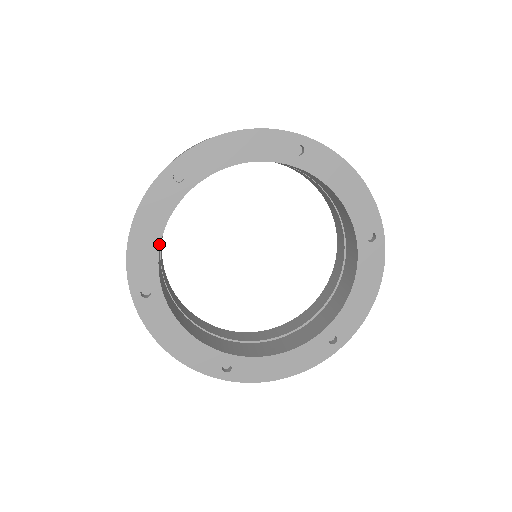
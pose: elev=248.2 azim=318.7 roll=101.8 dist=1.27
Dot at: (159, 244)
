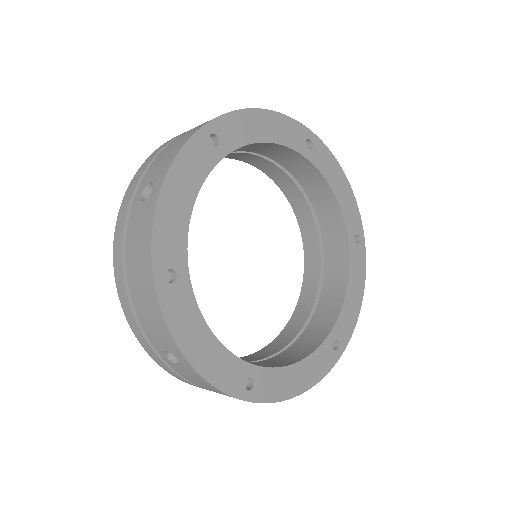
Dot at: (190, 213)
